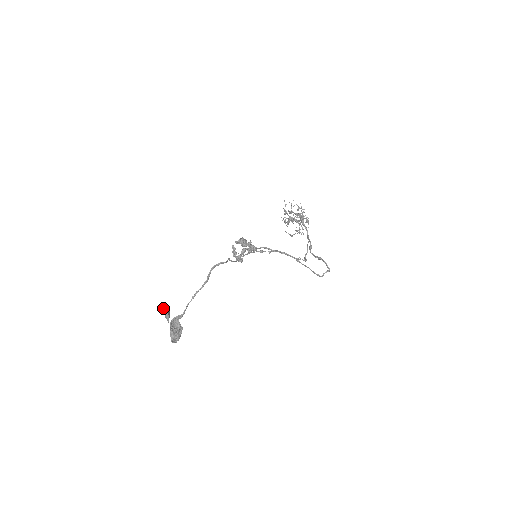
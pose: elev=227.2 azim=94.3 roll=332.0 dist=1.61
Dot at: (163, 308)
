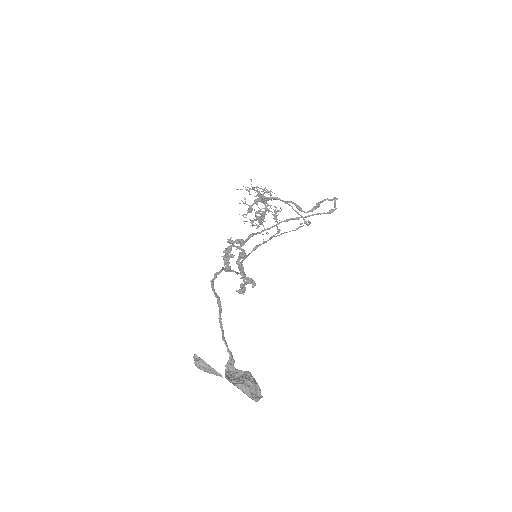
Dot at: (195, 365)
